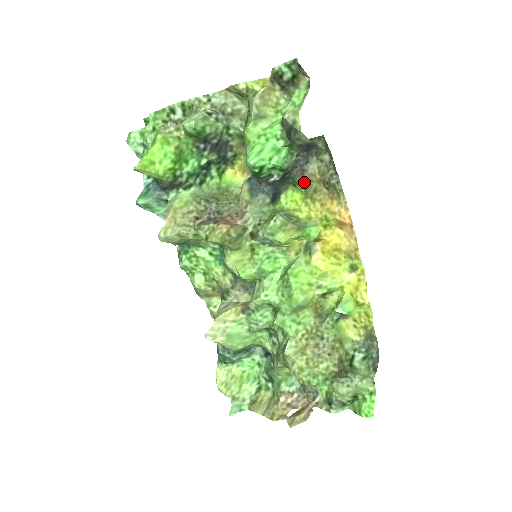
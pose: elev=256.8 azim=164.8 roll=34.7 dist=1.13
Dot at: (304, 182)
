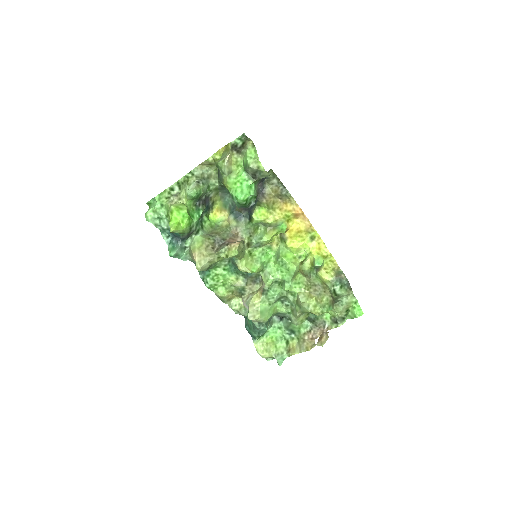
Dot at: (265, 200)
